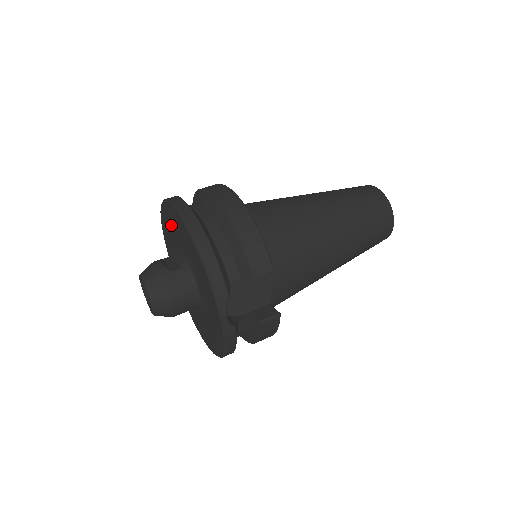
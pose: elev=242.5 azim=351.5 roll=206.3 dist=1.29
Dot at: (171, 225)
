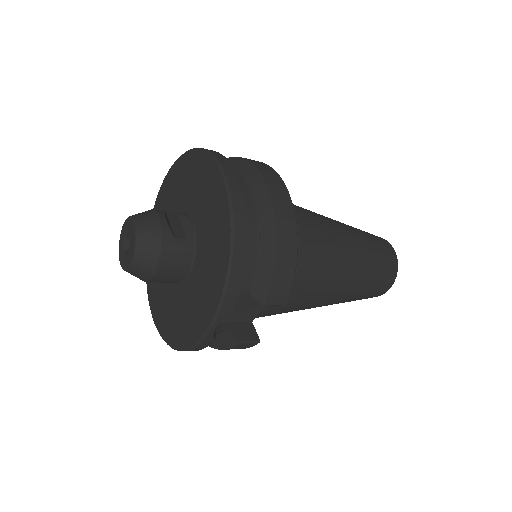
Dot at: (197, 181)
